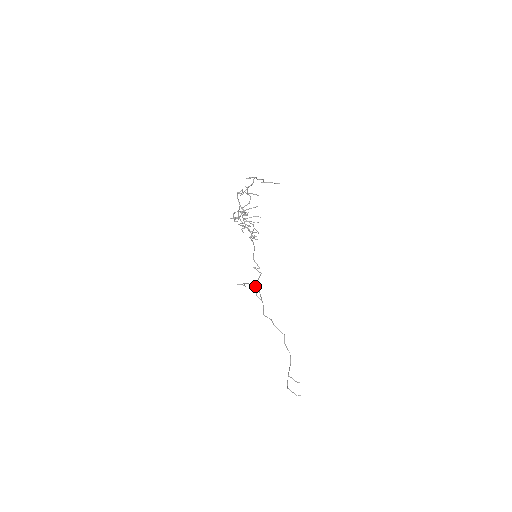
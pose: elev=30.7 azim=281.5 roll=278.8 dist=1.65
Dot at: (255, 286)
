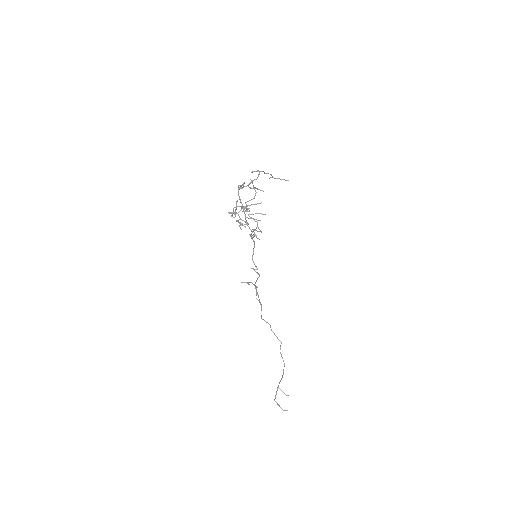
Dot at: (257, 287)
